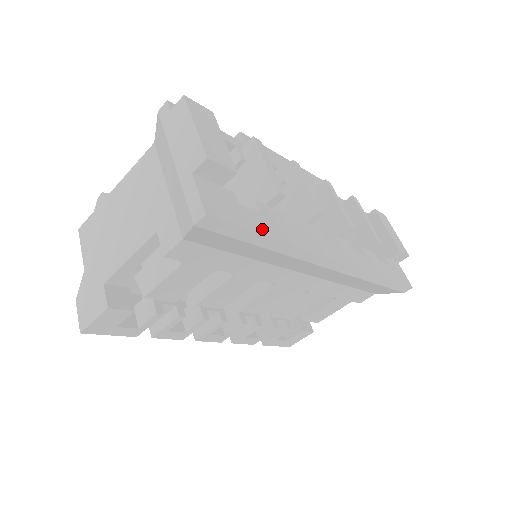
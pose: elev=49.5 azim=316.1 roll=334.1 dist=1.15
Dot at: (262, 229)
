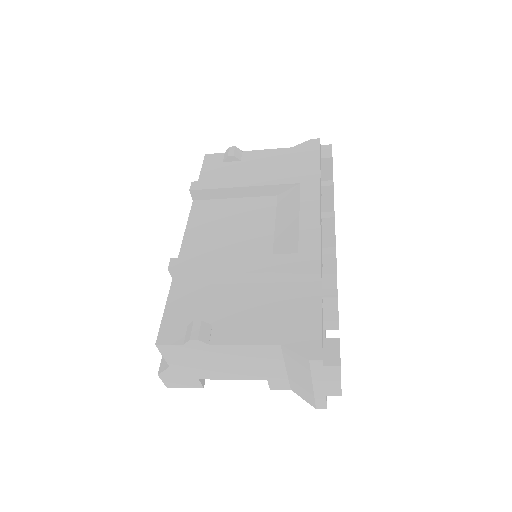
Dot at: occluded
